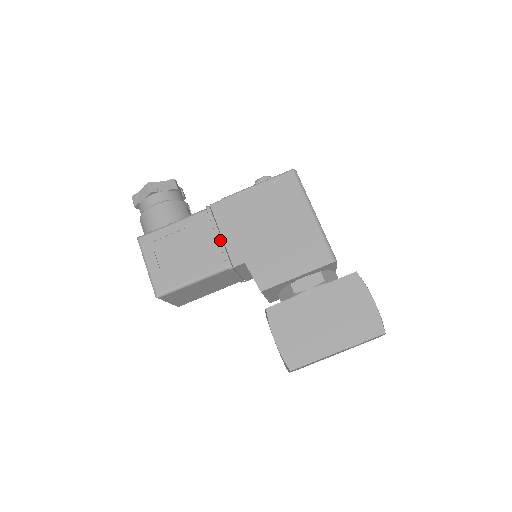
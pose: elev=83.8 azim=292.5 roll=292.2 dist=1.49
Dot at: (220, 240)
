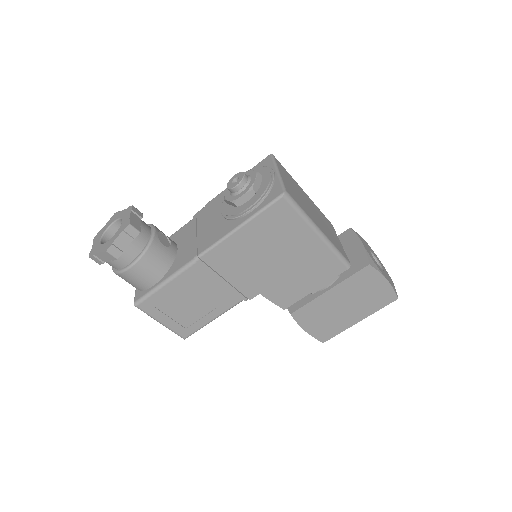
Dot at: (226, 284)
